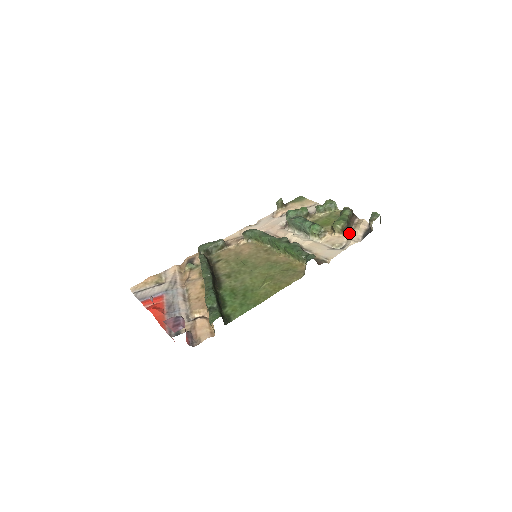
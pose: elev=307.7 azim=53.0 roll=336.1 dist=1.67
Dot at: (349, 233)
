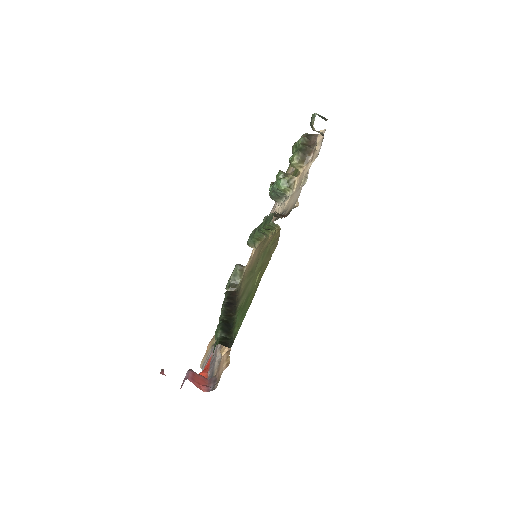
Dot at: (311, 158)
